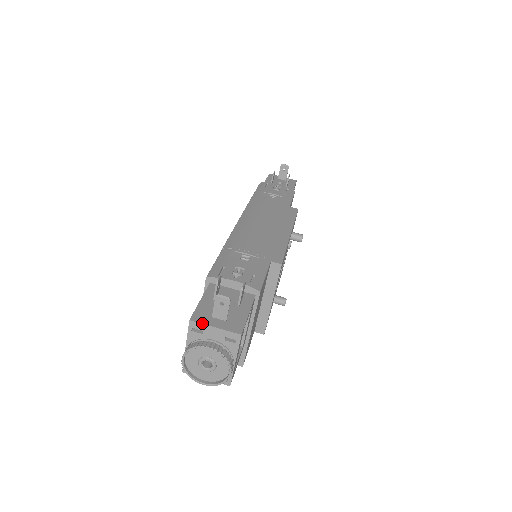
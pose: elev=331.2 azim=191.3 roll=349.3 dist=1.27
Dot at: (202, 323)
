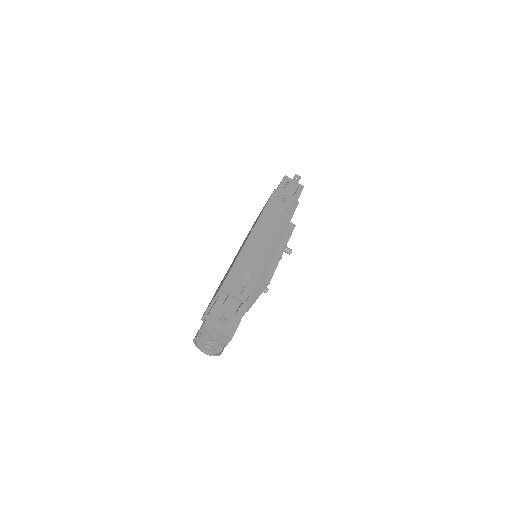
Dot at: (212, 326)
